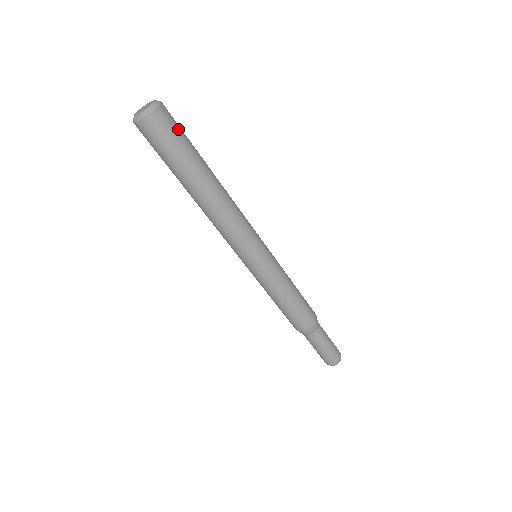
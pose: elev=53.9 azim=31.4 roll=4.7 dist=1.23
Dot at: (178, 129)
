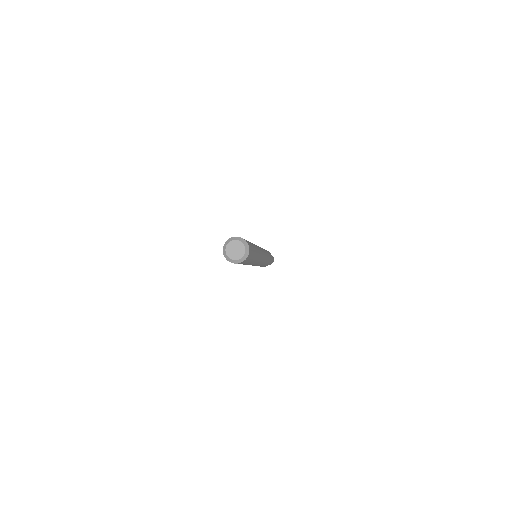
Dot at: (252, 255)
